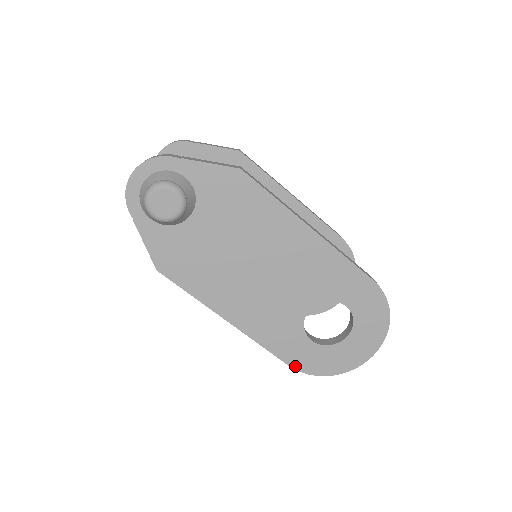
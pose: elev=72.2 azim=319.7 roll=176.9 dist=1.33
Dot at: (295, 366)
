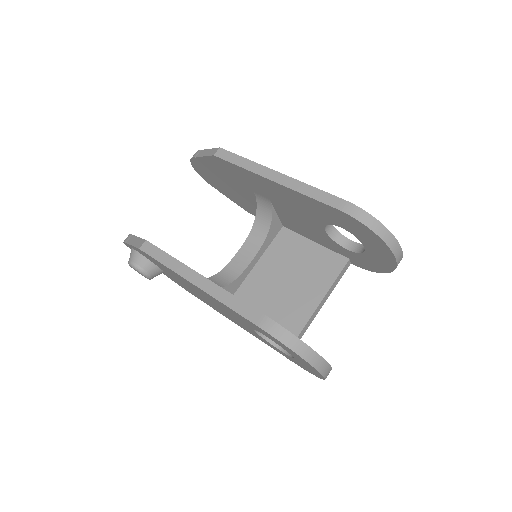
Dot at: (292, 361)
